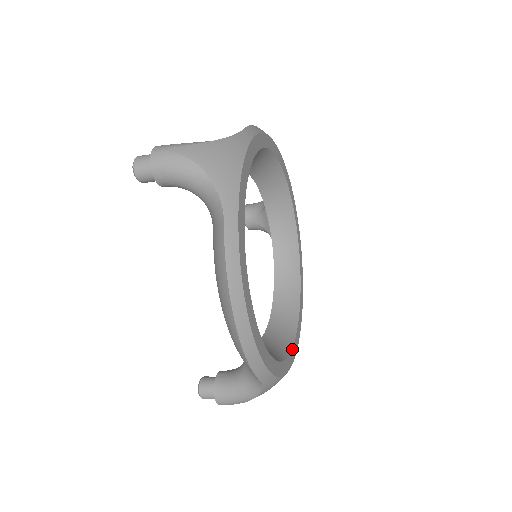
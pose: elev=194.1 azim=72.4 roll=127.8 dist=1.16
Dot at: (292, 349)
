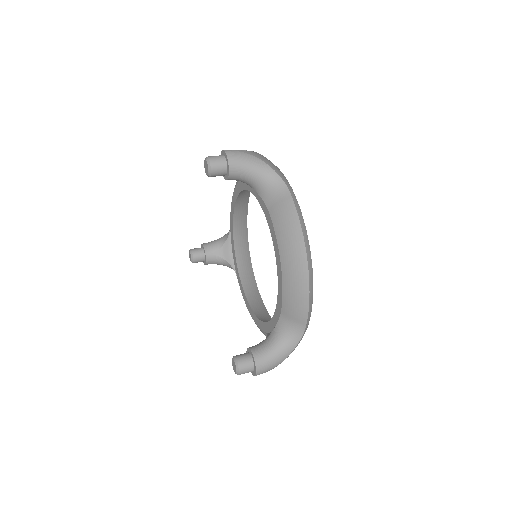
Dot at: occluded
